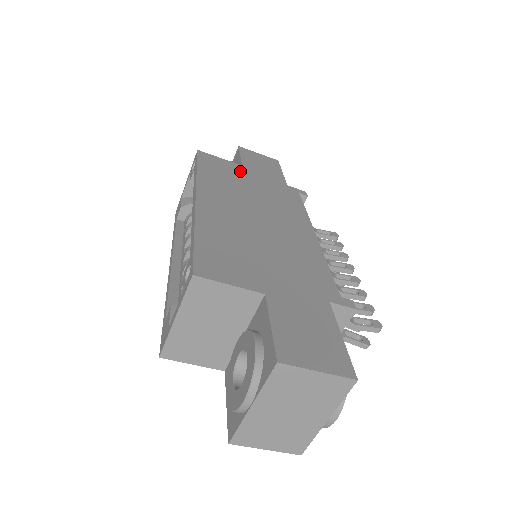
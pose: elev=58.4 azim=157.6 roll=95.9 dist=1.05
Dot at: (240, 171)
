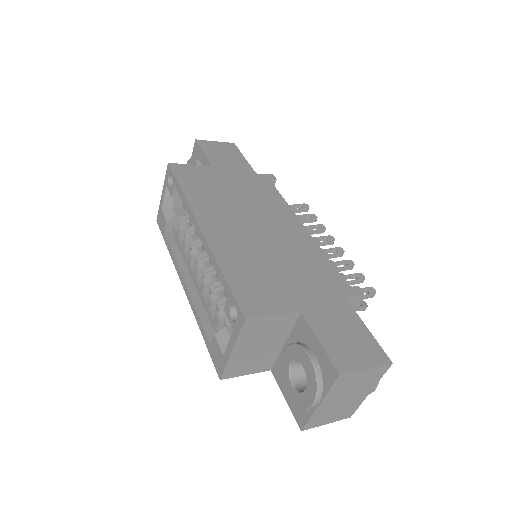
Dot at: (214, 174)
